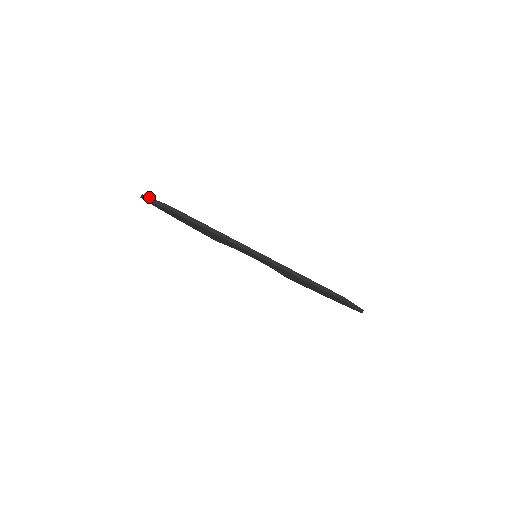
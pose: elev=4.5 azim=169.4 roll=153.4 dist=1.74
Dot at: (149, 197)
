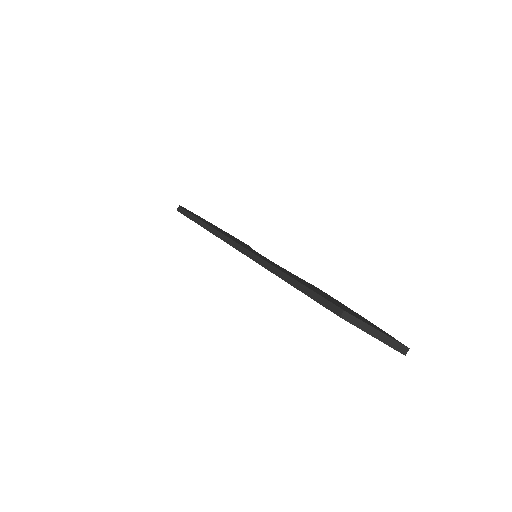
Dot at: (179, 205)
